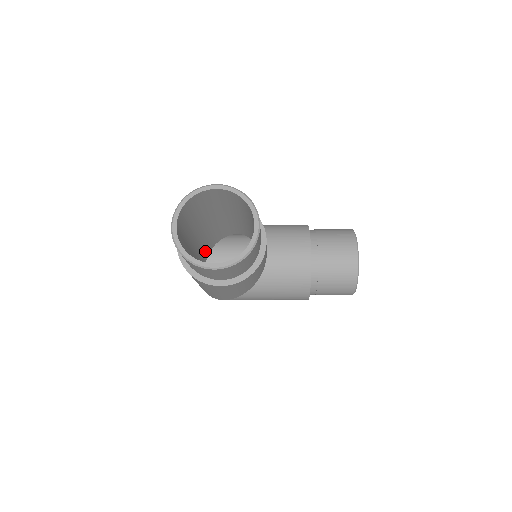
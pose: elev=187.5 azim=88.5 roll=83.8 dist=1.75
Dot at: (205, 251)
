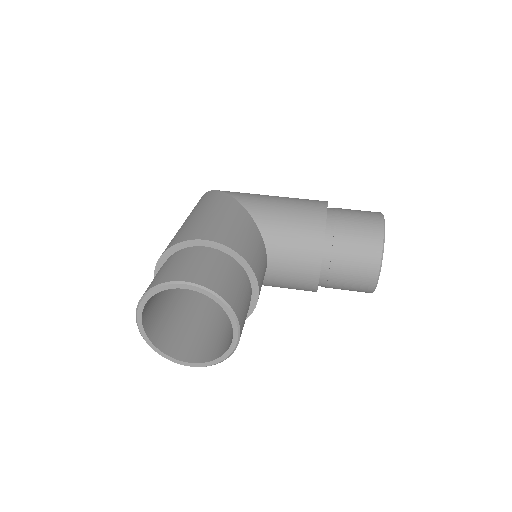
Dot at: occluded
